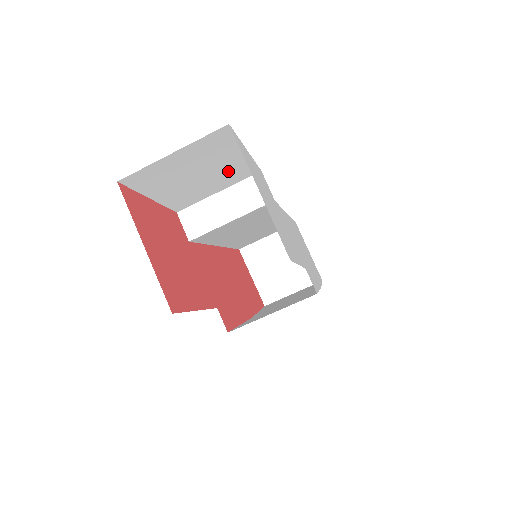
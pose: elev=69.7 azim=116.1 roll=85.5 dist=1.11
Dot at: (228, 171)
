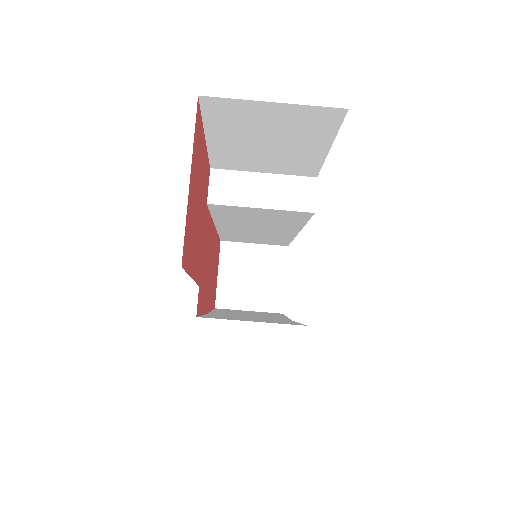
Dot at: (294, 157)
